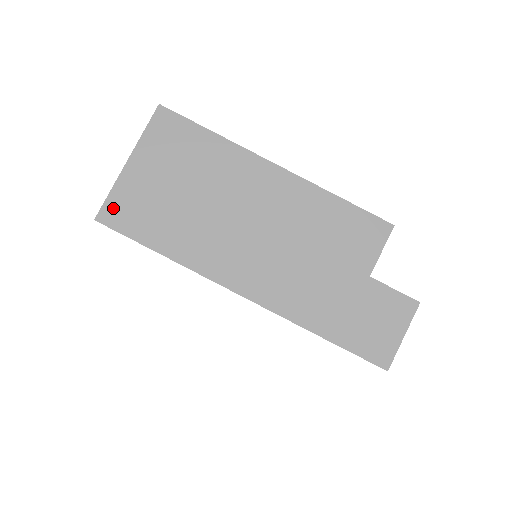
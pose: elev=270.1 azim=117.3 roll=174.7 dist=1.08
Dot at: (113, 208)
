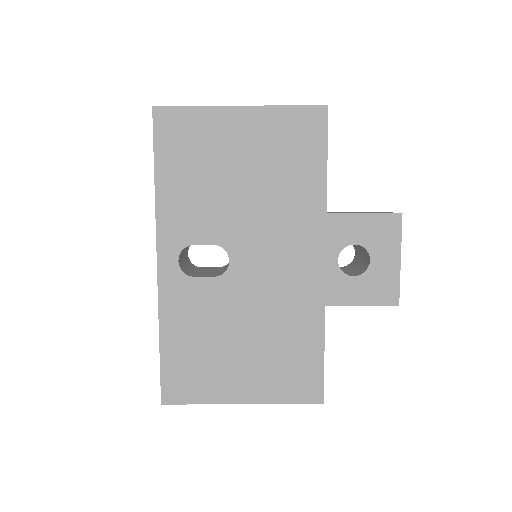
Dot at: occluded
